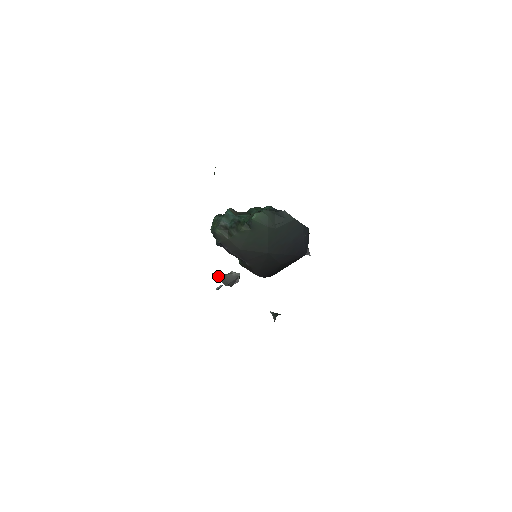
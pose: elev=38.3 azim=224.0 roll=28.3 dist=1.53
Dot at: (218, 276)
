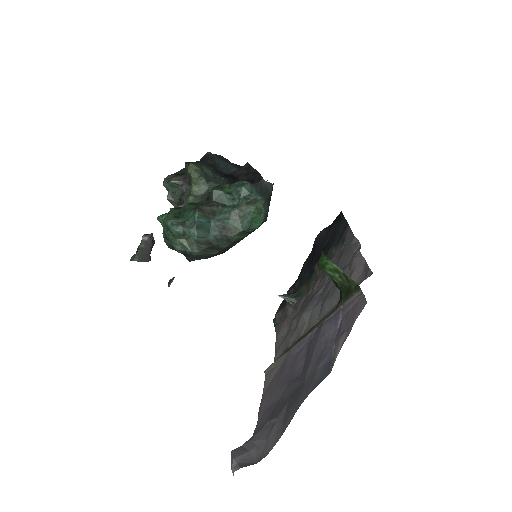
Dot at: (137, 257)
